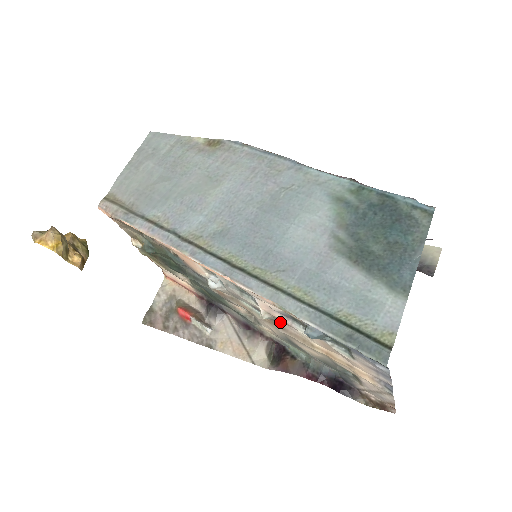
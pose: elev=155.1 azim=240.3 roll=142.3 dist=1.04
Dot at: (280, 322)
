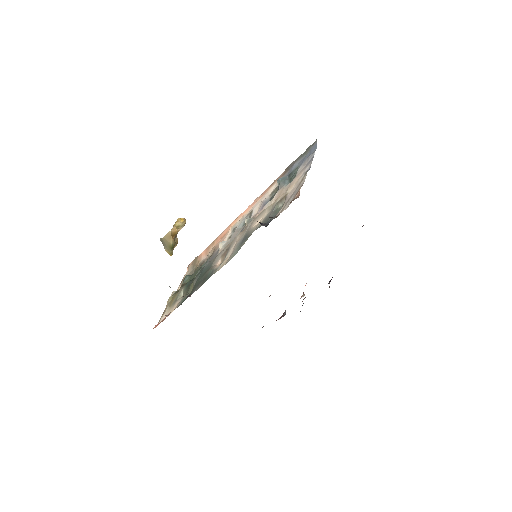
Dot at: occluded
